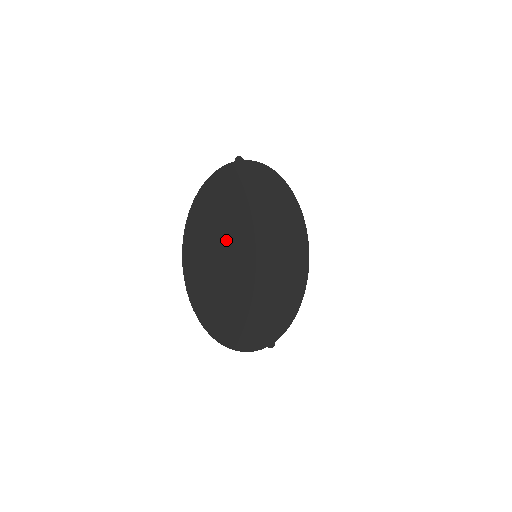
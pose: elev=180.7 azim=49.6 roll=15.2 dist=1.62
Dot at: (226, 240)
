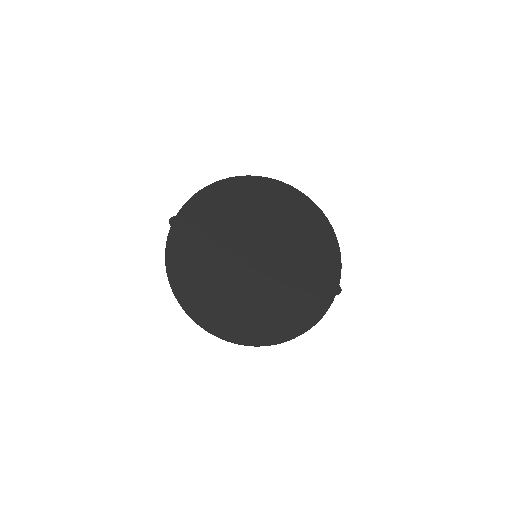
Dot at: (220, 279)
